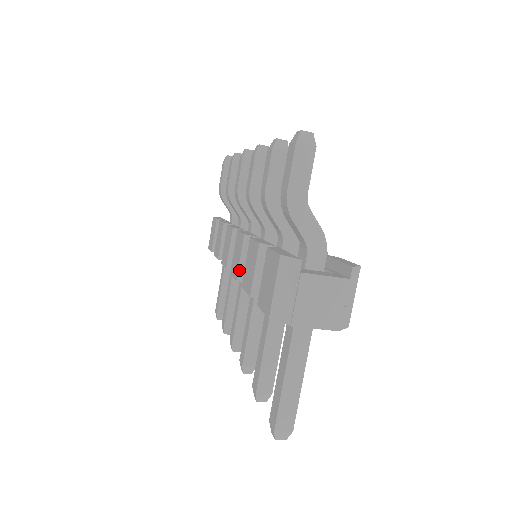
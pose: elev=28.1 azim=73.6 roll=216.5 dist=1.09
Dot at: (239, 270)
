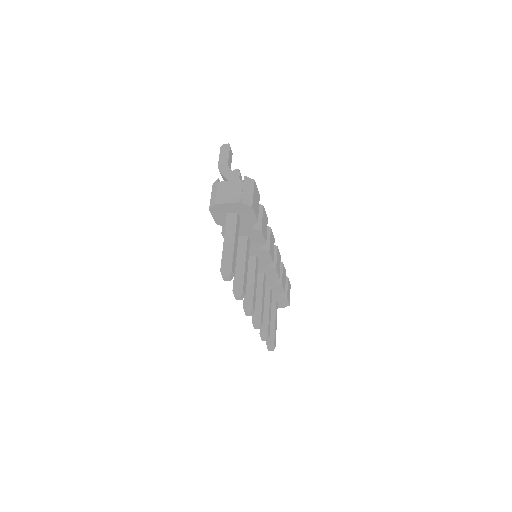
Dot at: occluded
